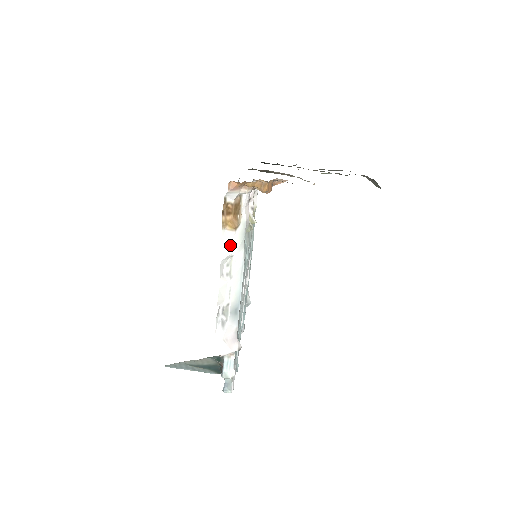
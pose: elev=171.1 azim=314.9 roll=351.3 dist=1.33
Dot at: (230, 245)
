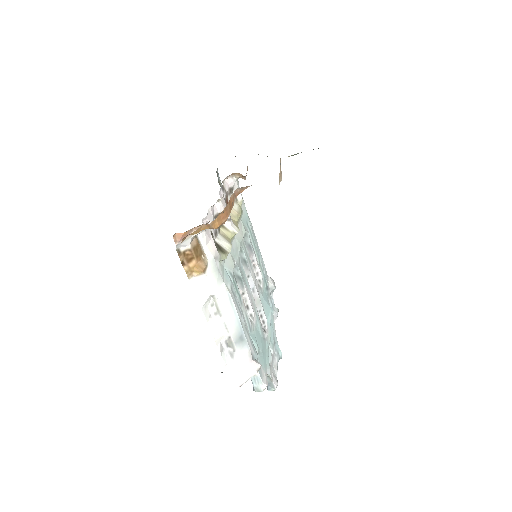
Dot at: (205, 288)
